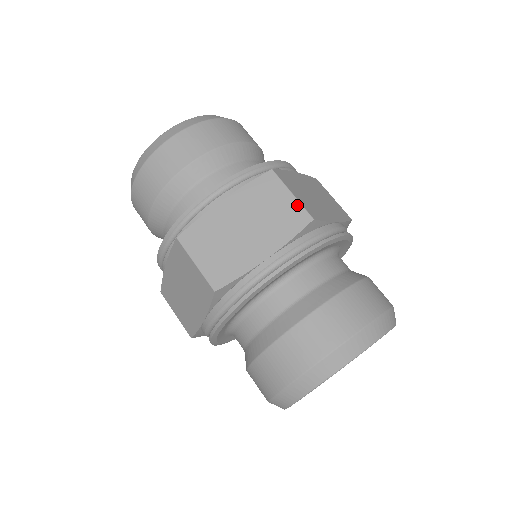
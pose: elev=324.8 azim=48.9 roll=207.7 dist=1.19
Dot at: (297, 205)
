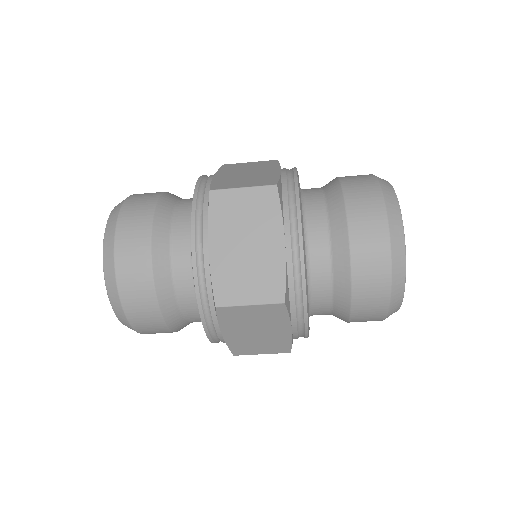
Dot at: (260, 162)
